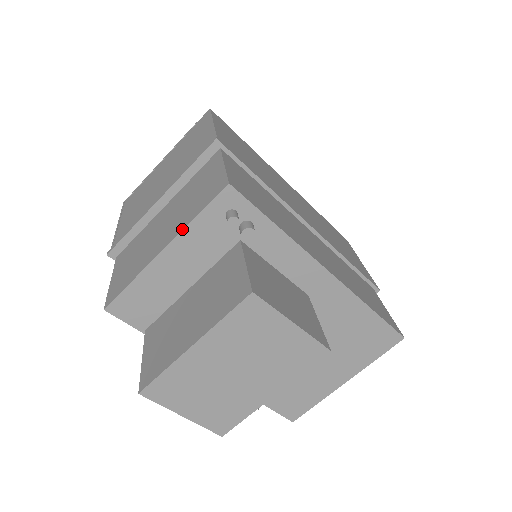
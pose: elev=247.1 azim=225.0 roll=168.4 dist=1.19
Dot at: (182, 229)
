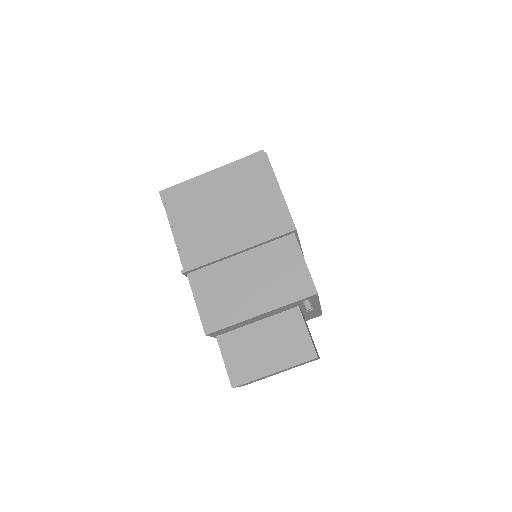
Dot at: (278, 307)
